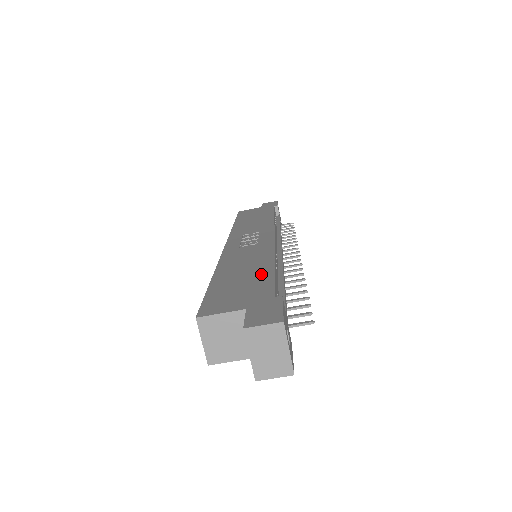
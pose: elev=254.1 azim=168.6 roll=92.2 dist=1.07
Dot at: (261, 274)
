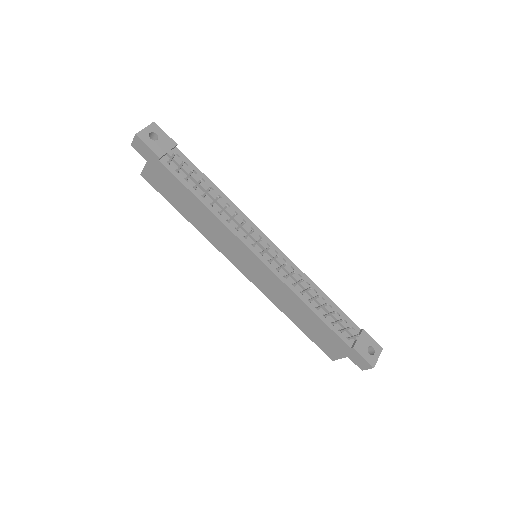
Dot at: occluded
